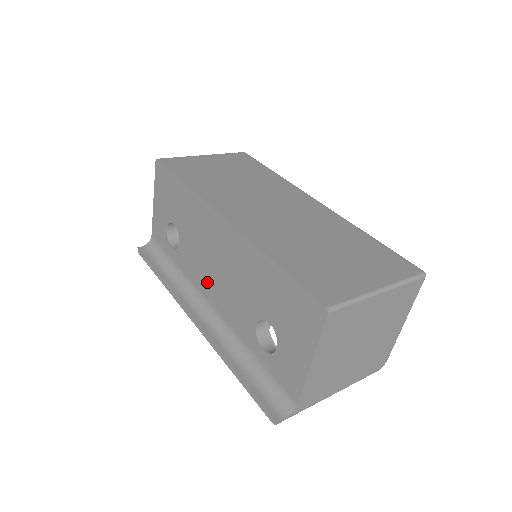
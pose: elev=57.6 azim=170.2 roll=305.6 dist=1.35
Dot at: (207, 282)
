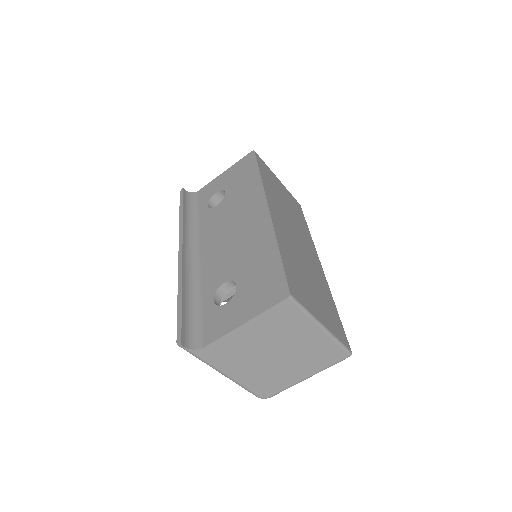
Dot at: (213, 239)
